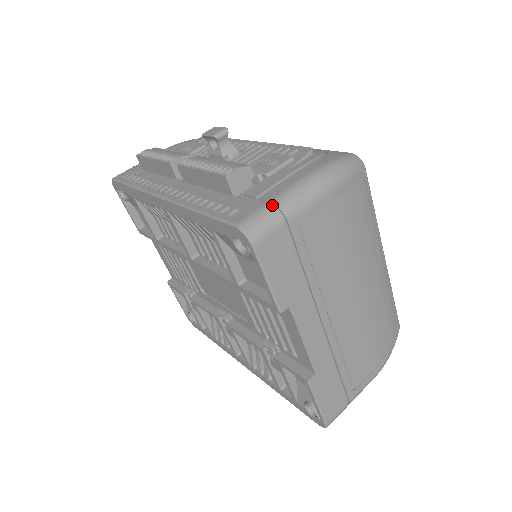
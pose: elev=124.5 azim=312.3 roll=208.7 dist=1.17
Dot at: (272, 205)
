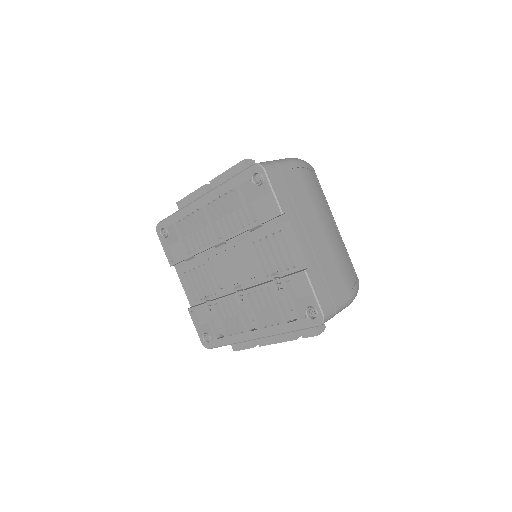
Dot at: occluded
